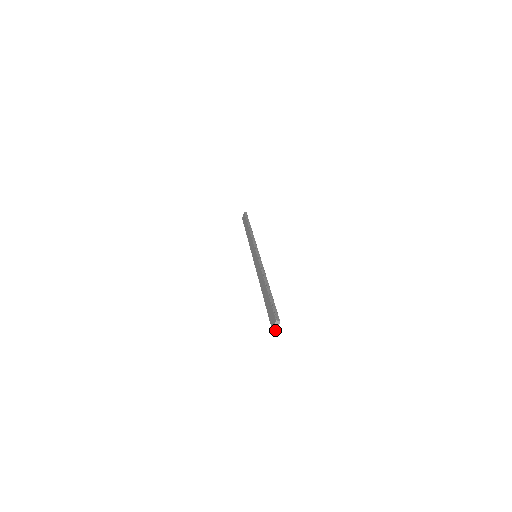
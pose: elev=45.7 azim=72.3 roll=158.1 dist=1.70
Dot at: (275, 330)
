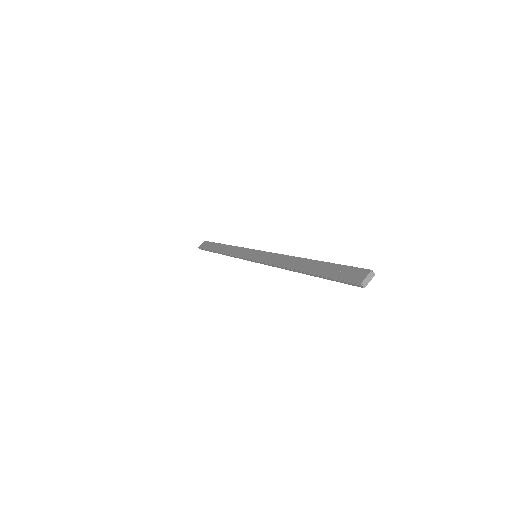
Dot at: (364, 285)
